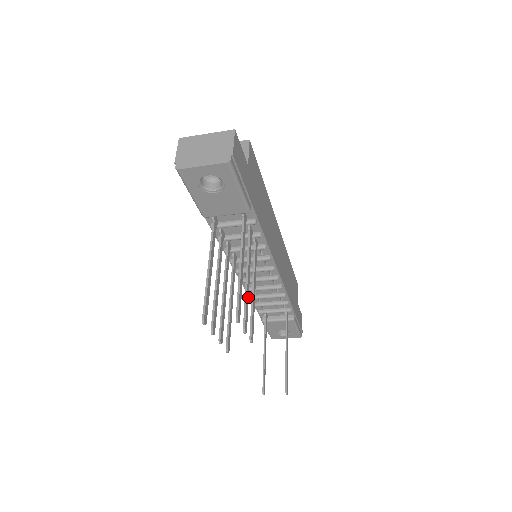
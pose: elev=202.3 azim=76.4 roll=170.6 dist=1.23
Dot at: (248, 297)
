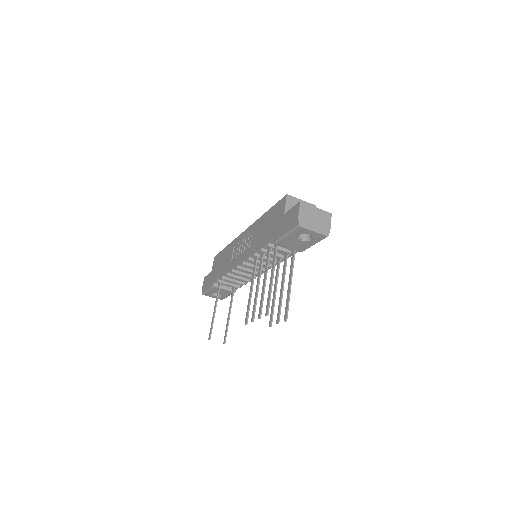
Dot at: (280, 301)
